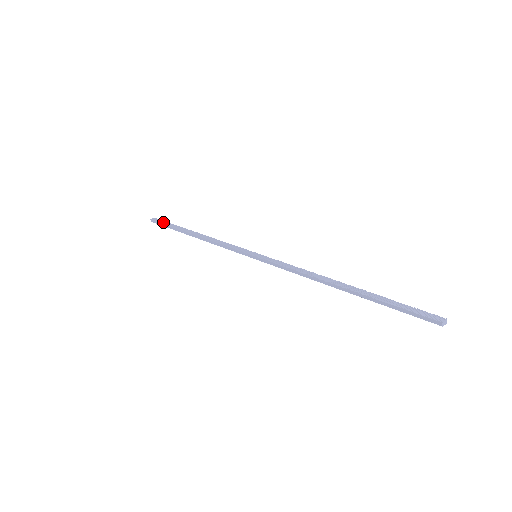
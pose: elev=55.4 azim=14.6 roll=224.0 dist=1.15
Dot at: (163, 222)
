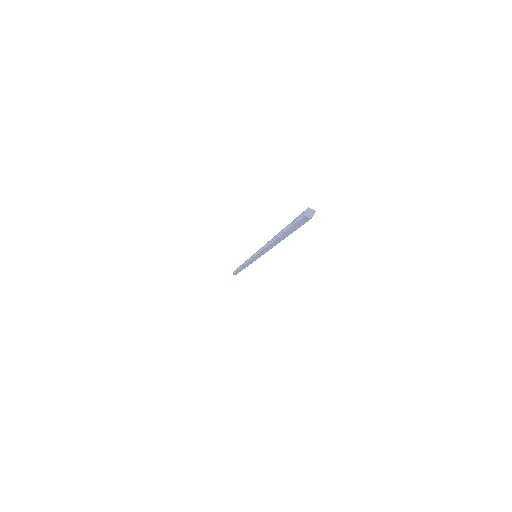
Dot at: occluded
